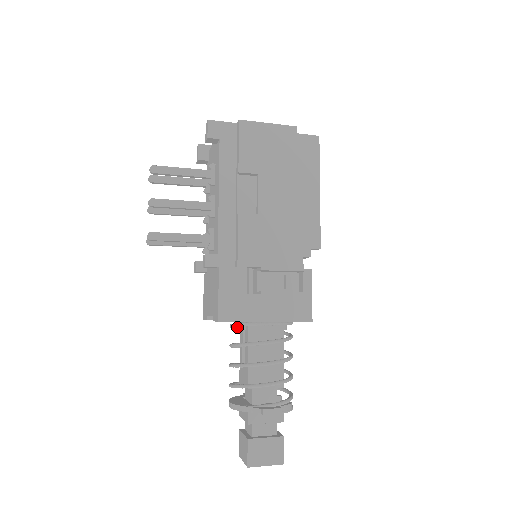
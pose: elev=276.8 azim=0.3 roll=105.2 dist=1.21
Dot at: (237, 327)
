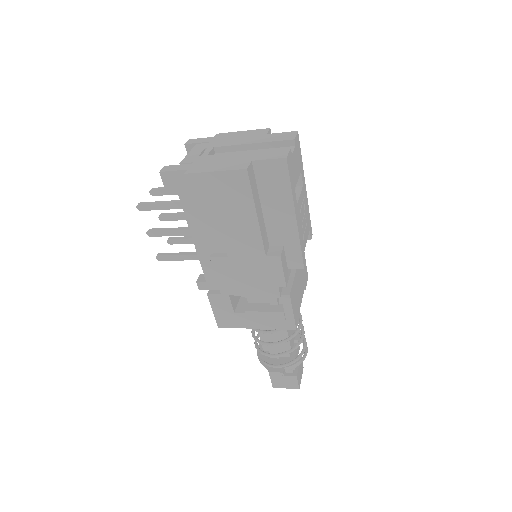
Dot at: occluded
